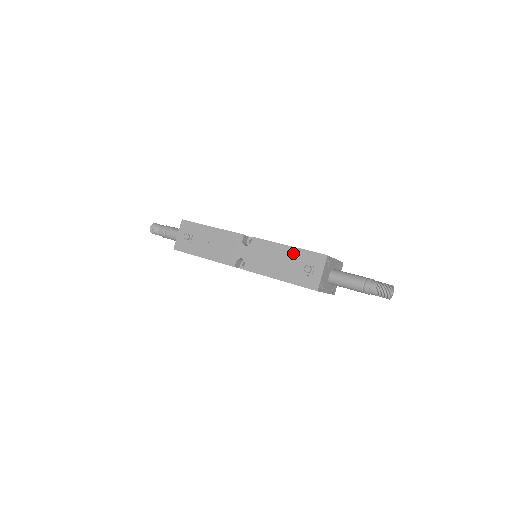
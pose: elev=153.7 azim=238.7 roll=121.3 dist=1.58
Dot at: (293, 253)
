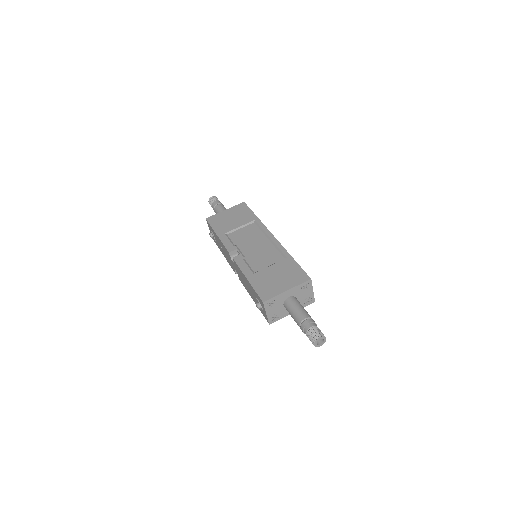
Dot at: (250, 286)
